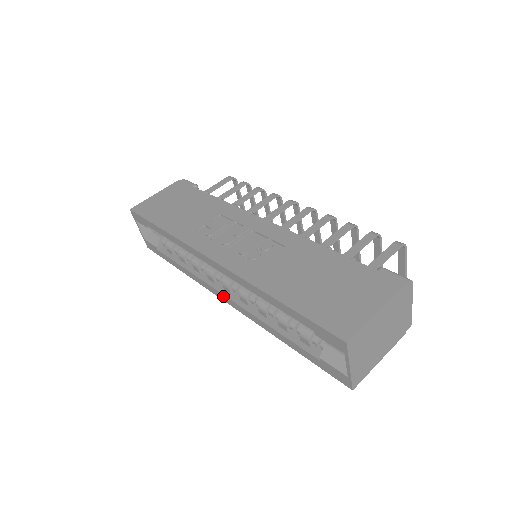
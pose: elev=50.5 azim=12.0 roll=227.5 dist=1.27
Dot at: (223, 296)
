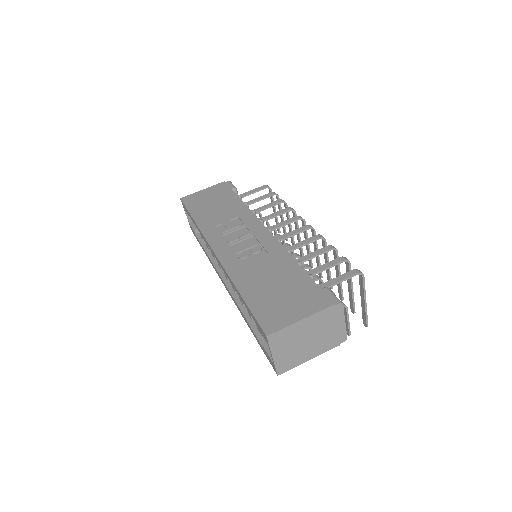
Dot at: (223, 282)
